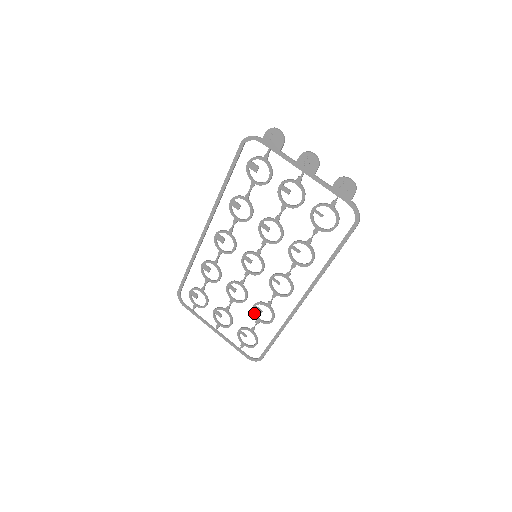
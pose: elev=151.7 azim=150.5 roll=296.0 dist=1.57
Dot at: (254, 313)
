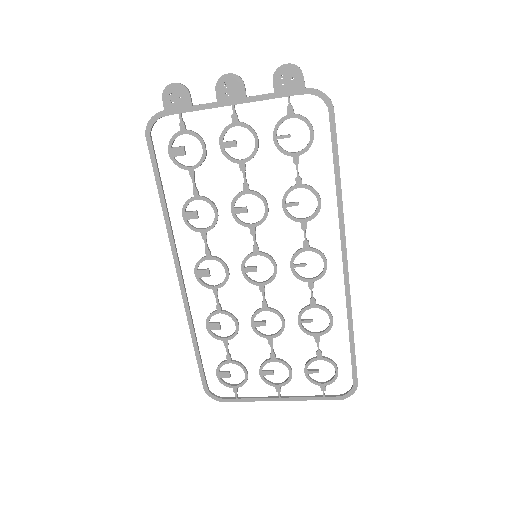
Dot at: (305, 331)
